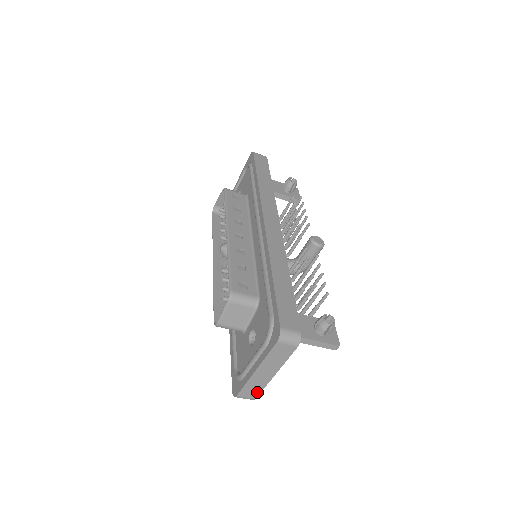
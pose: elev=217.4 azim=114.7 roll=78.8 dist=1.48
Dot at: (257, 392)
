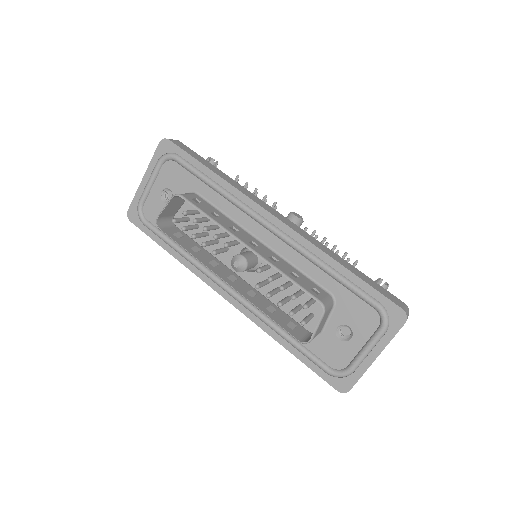
Dot at: occluded
